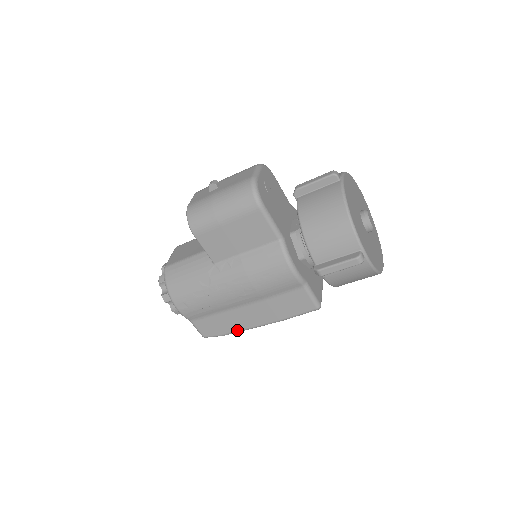
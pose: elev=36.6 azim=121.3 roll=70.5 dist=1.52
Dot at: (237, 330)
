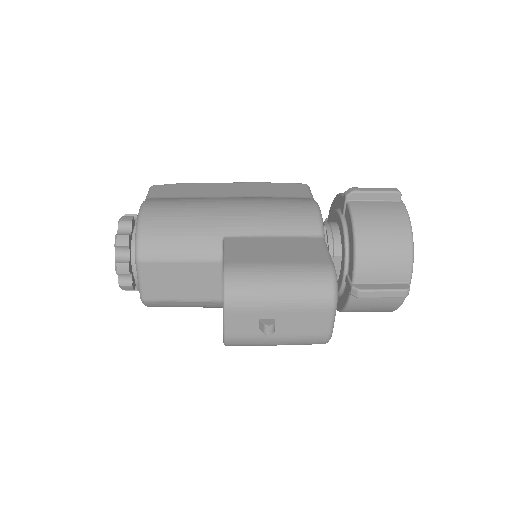
Dot at: occluded
